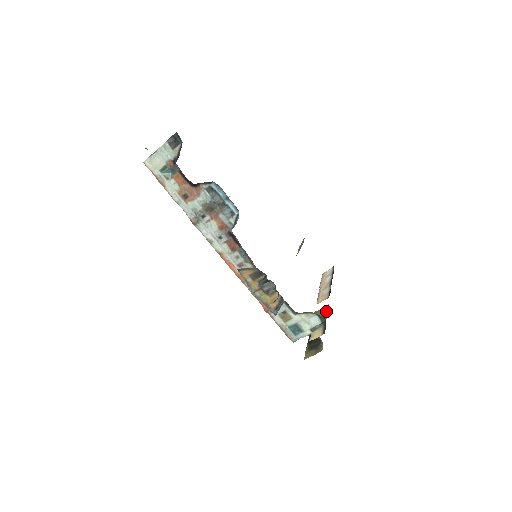
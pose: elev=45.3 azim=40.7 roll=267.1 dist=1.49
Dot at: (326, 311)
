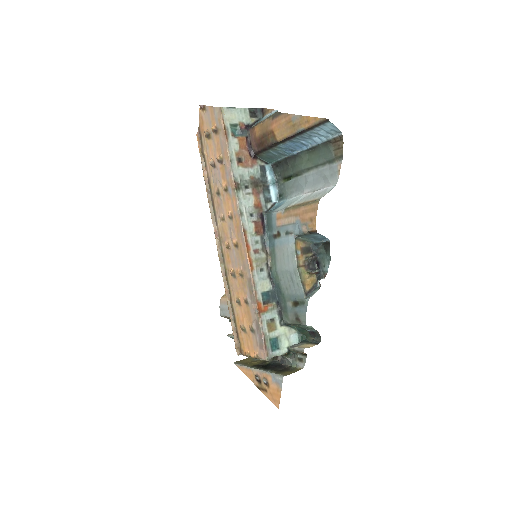
Dot at: occluded
